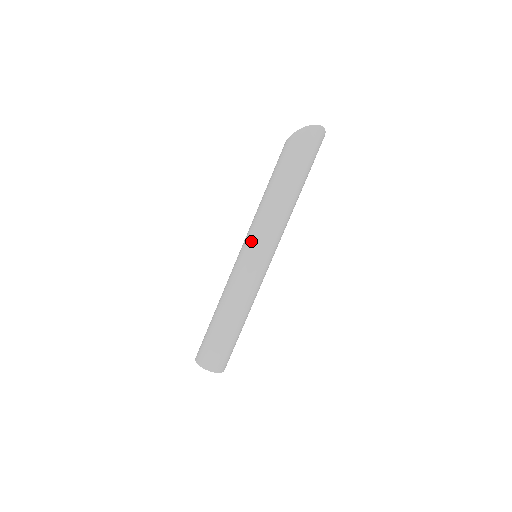
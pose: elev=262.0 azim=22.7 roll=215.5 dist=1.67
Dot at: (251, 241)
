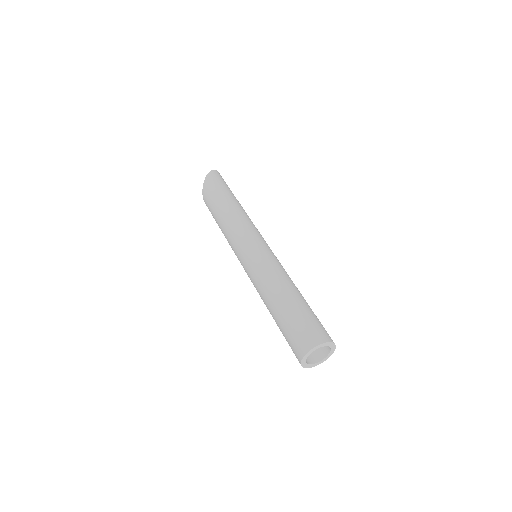
Dot at: (246, 237)
